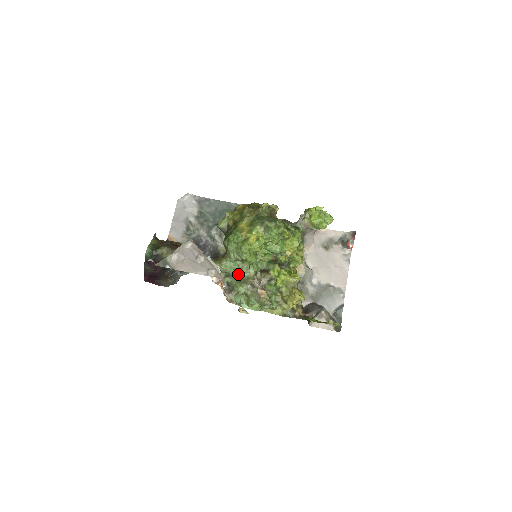
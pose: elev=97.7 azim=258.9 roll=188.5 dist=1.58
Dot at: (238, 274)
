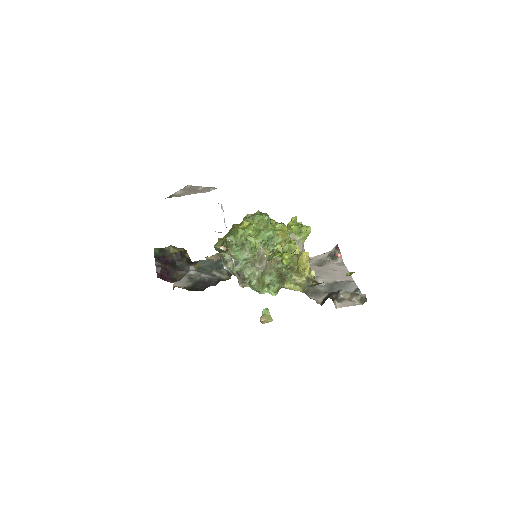
Dot at: (244, 259)
